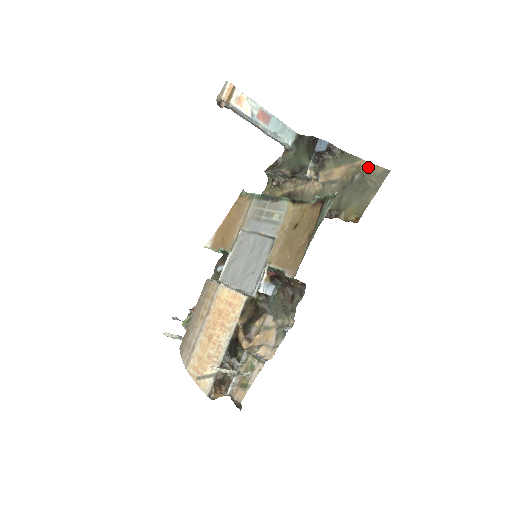
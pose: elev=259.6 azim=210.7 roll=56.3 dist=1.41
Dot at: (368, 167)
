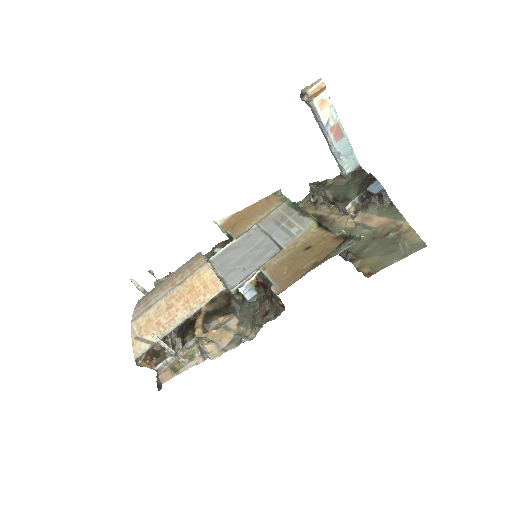
Dot at: (408, 231)
